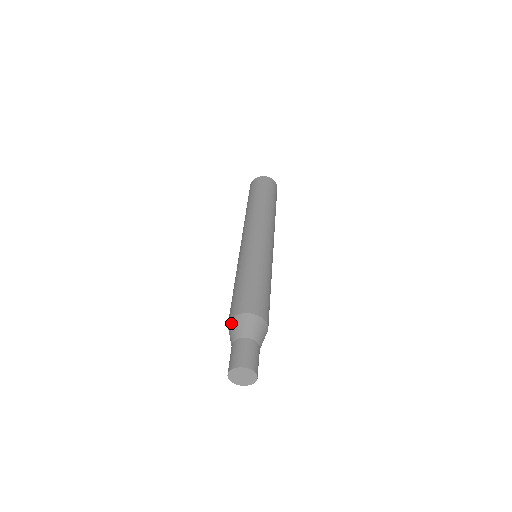
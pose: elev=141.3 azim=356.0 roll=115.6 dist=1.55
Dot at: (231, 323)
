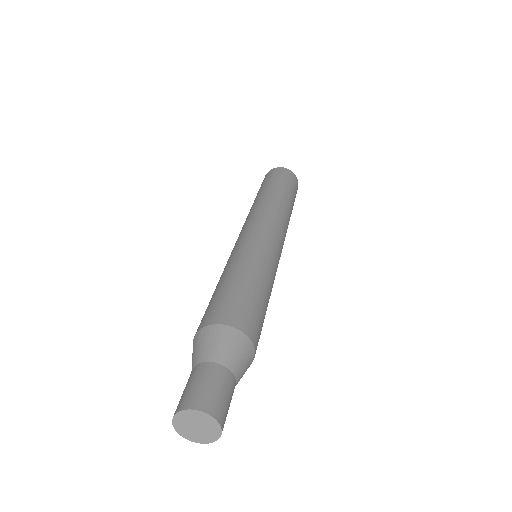
Dot at: occluded
